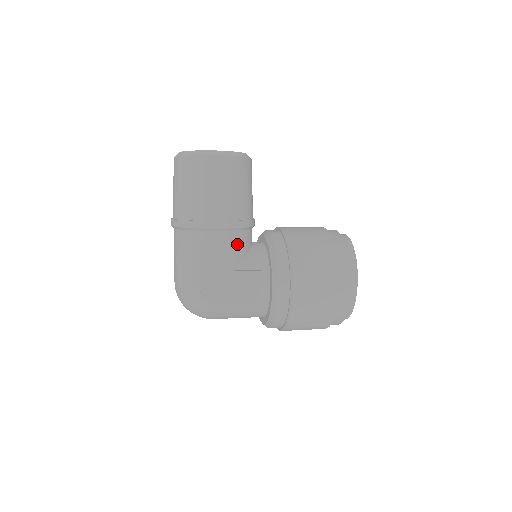
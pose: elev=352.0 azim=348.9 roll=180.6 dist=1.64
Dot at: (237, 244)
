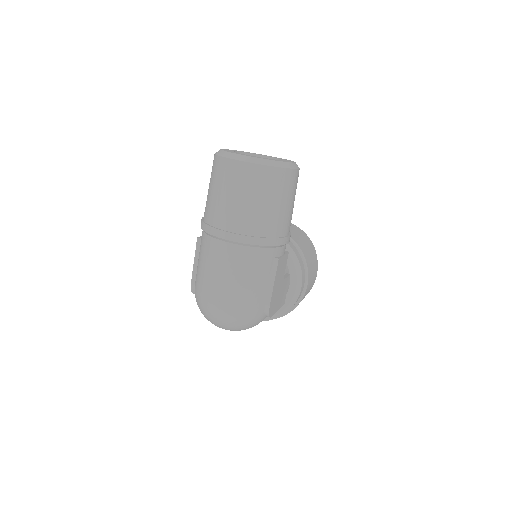
Dot at: occluded
